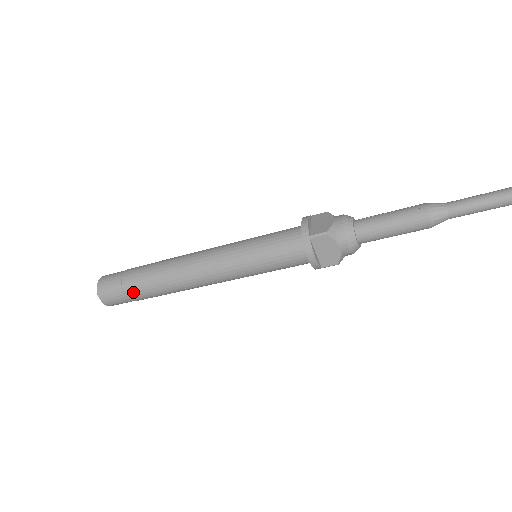
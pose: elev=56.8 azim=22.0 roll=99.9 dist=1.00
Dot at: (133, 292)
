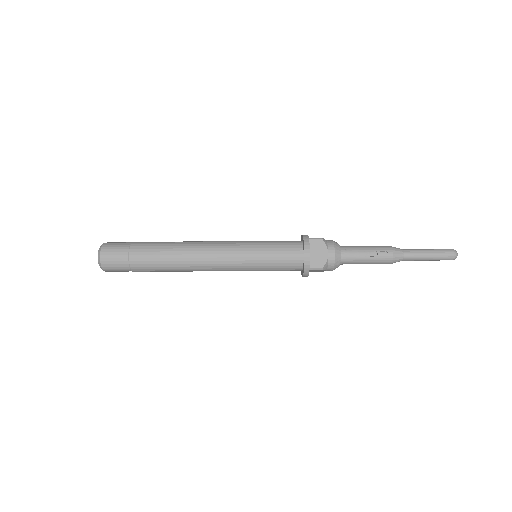
Dot at: (141, 271)
